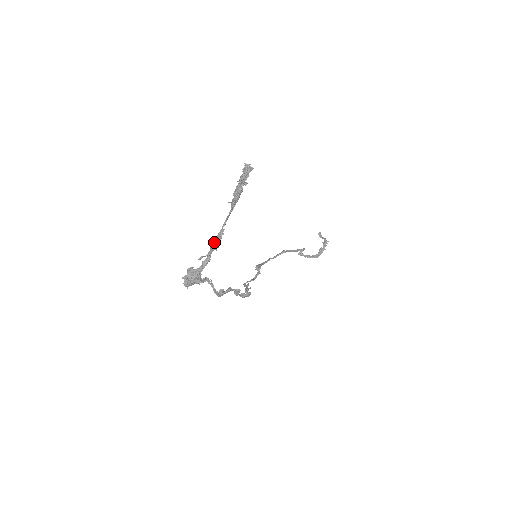
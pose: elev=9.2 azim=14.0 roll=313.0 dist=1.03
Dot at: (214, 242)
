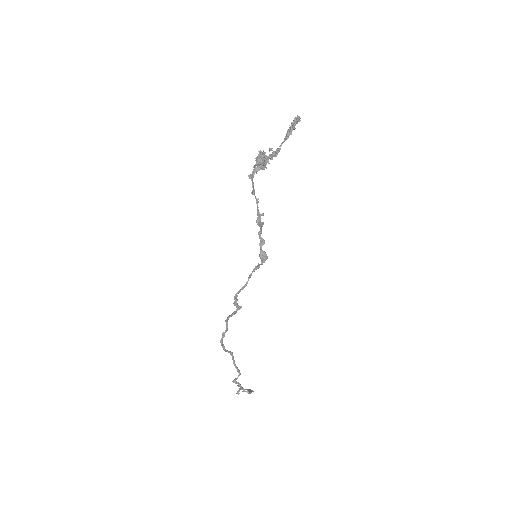
Dot at: (275, 151)
